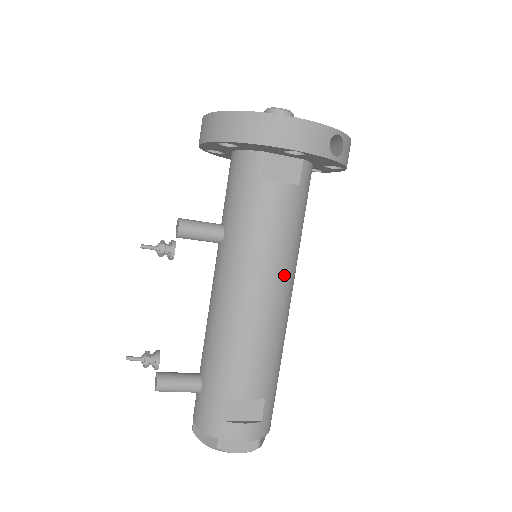
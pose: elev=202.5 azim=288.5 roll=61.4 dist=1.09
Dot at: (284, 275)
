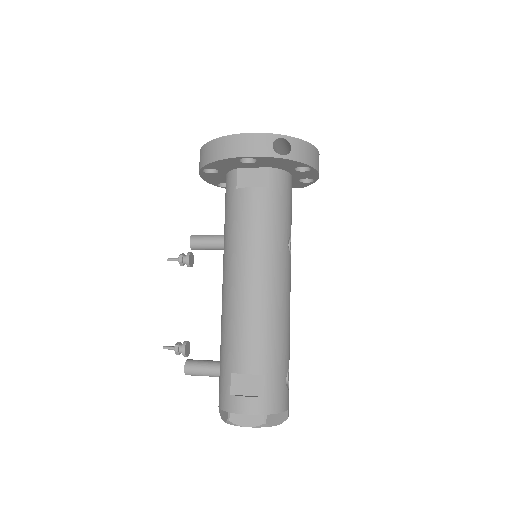
Dot at: (266, 262)
